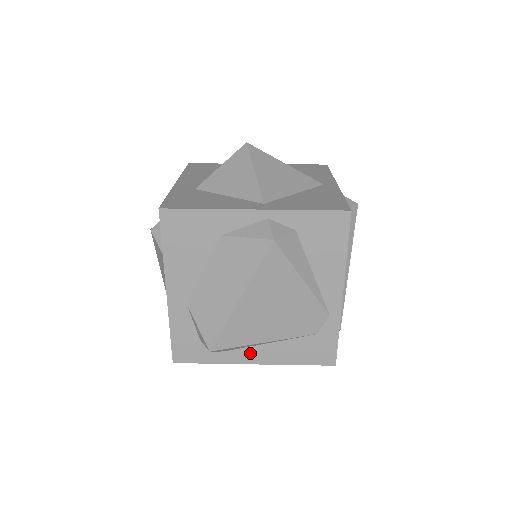
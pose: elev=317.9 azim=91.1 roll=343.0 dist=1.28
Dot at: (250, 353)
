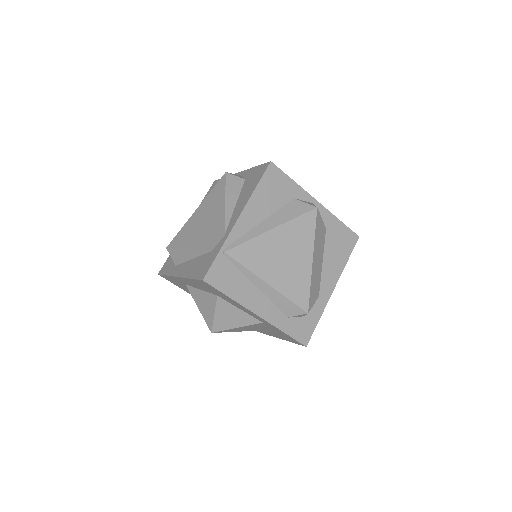
Dot at: (182, 267)
